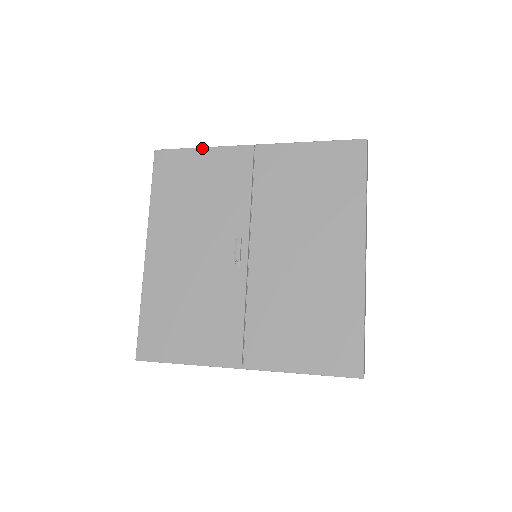
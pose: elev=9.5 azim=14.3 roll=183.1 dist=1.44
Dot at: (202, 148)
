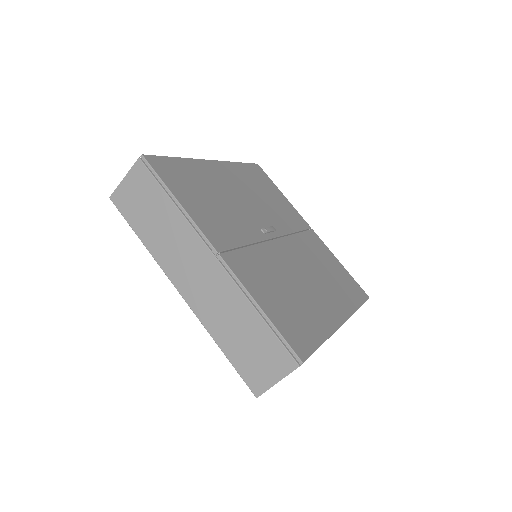
Dot at: occluded
